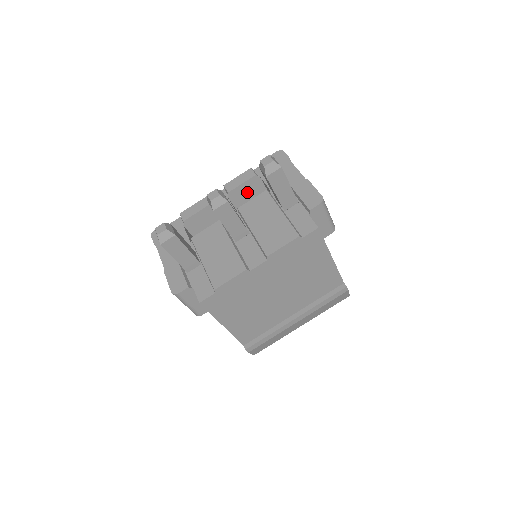
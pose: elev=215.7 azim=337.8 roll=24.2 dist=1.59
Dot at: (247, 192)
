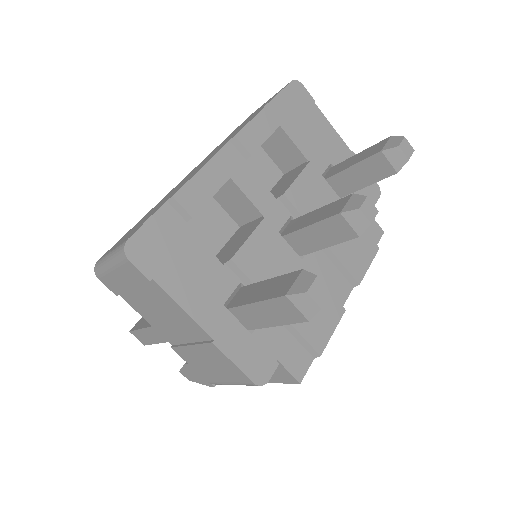
Dot at: occluded
